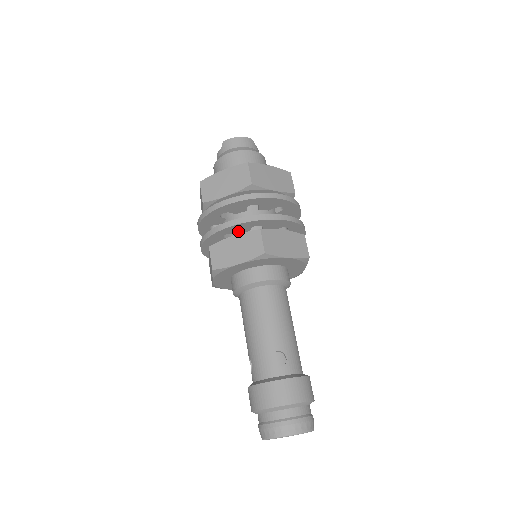
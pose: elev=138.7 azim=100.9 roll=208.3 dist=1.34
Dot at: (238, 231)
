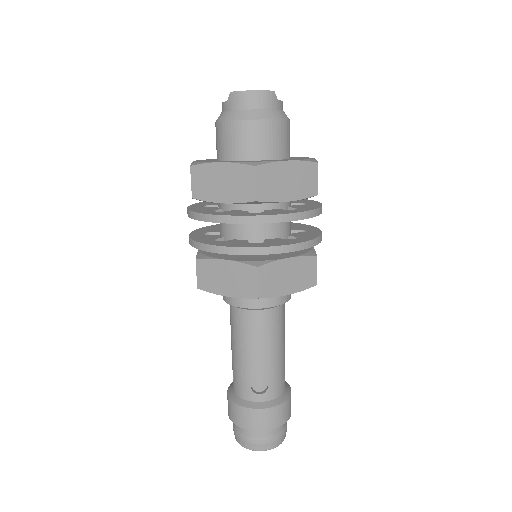
Dot at: occluded
